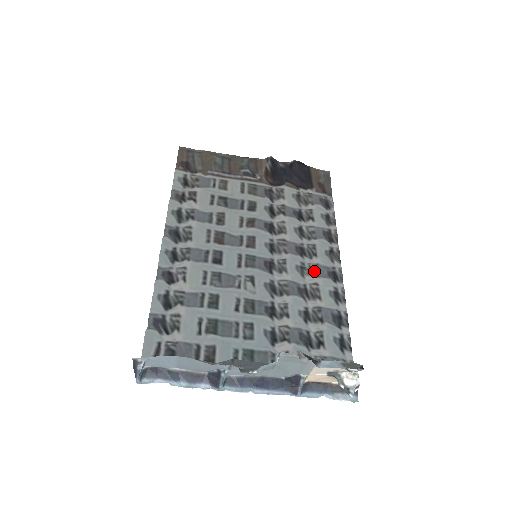
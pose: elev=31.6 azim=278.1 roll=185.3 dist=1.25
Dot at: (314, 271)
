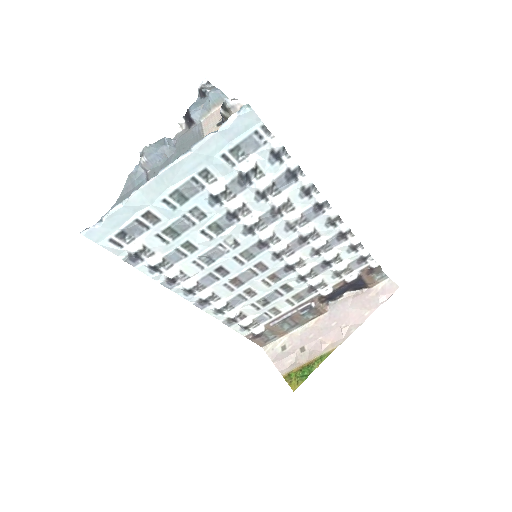
Dot at: (301, 220)
